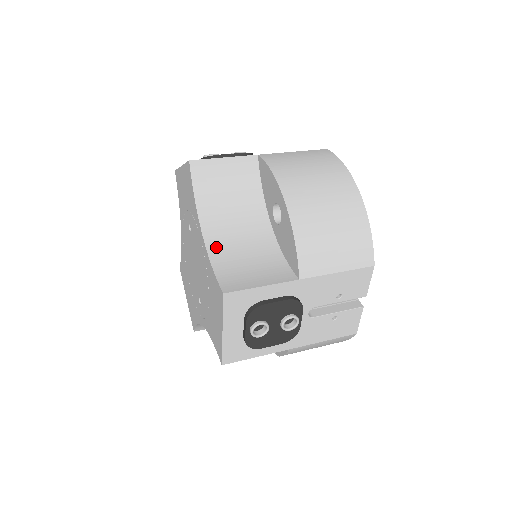
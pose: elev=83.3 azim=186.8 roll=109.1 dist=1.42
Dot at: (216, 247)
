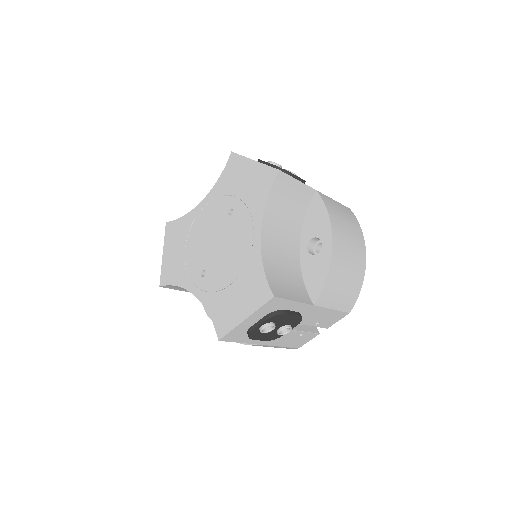
Dot at: (267, 250)
